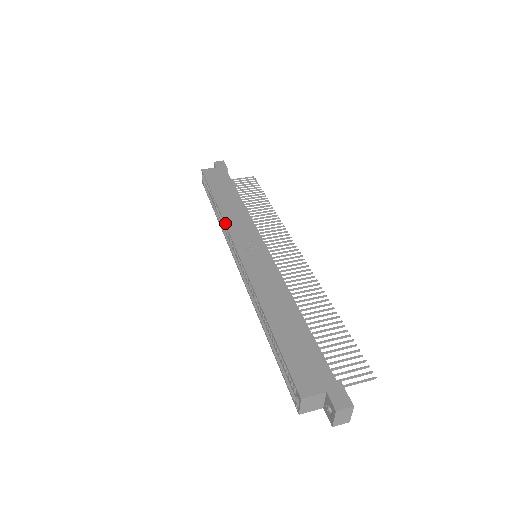
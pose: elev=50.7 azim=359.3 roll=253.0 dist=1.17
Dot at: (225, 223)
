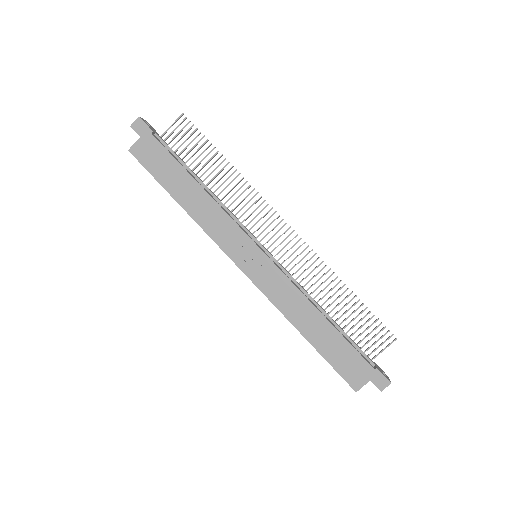
Dot at: (209, 236)
